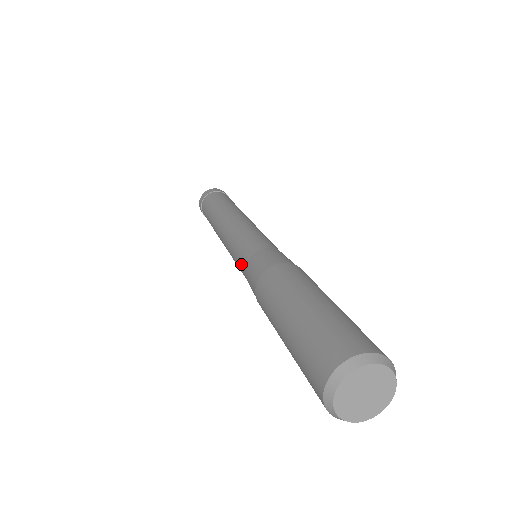
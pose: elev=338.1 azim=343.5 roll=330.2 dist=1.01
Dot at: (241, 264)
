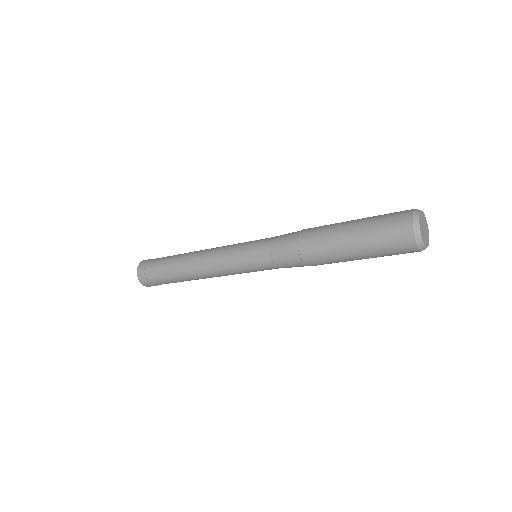
Dot at: (260, 250)
